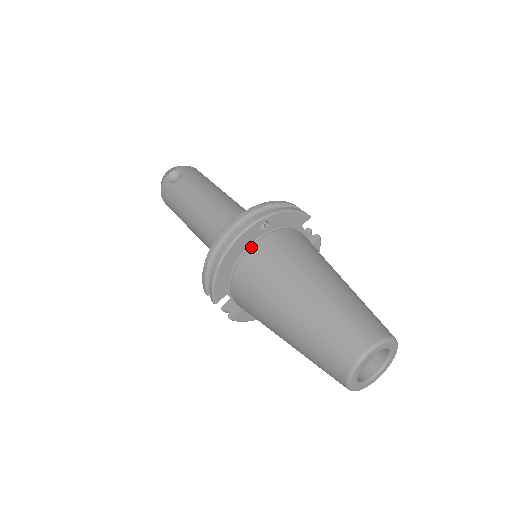
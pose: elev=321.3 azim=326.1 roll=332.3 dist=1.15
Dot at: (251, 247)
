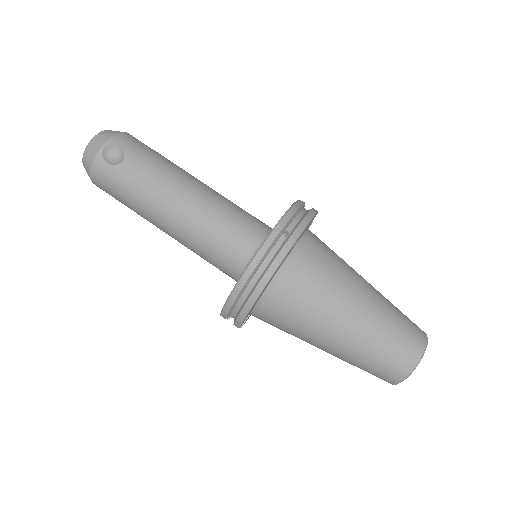
Dot at: (283, 269)
